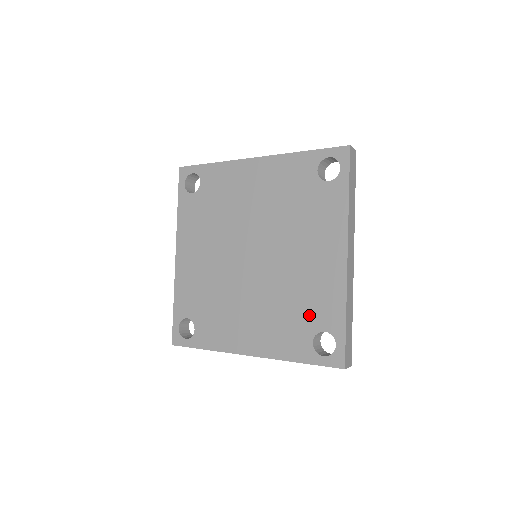
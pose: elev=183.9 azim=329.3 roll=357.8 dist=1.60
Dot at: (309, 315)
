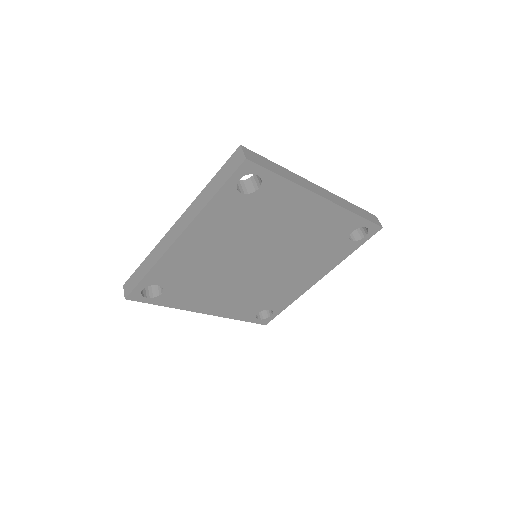
Dot at: (334, 237)
